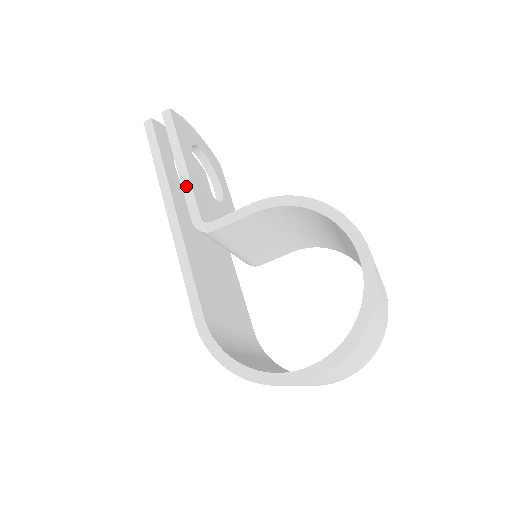
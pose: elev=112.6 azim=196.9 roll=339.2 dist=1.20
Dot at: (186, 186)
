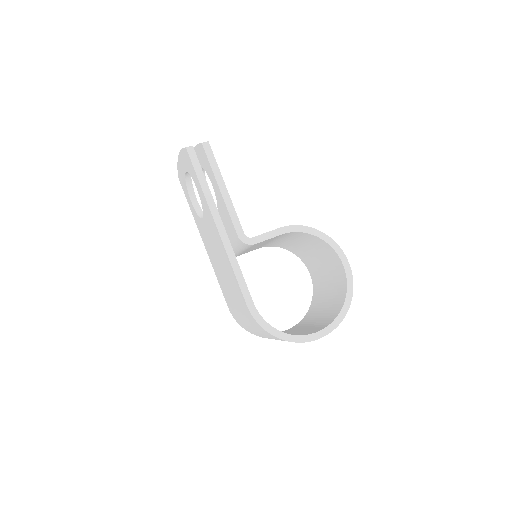
Dot at: (230, 208)
